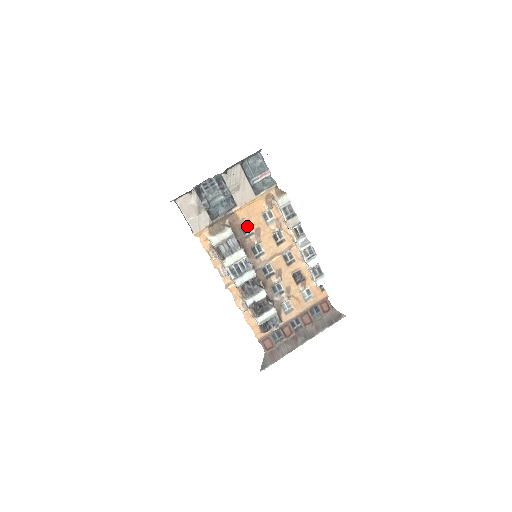
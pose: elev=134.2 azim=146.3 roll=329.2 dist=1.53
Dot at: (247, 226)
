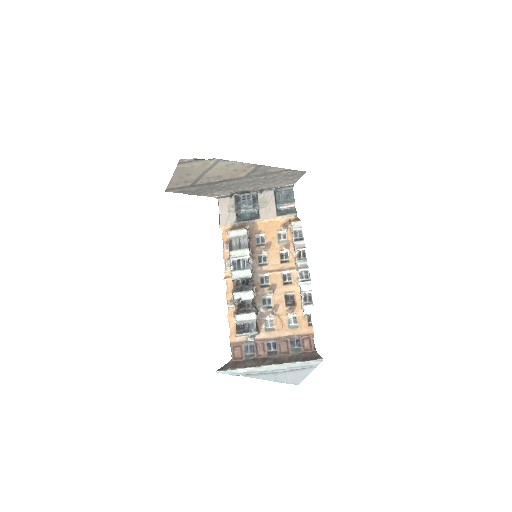
Dot at: (262, 238)
